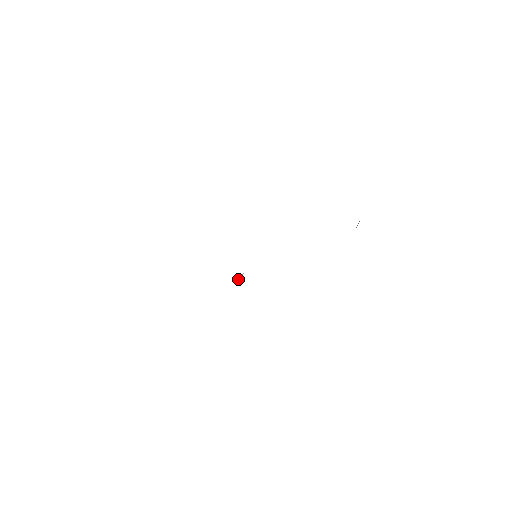
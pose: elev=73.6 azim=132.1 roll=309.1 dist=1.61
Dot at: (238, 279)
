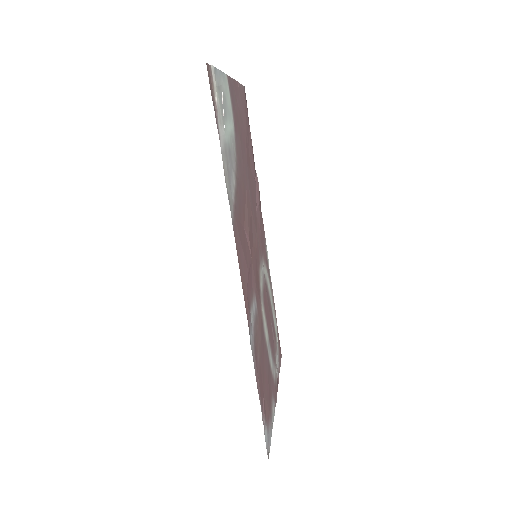
Dot at: (260, 296)
